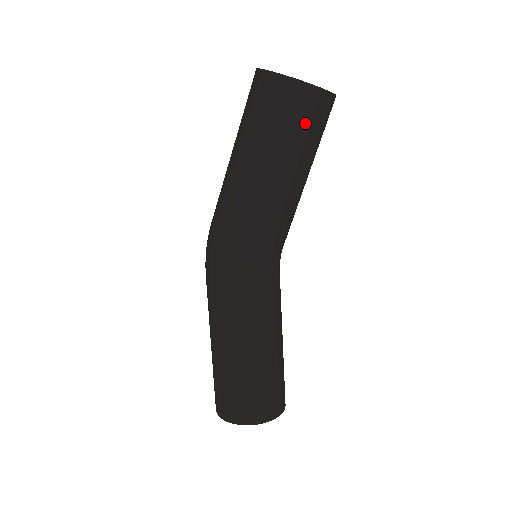
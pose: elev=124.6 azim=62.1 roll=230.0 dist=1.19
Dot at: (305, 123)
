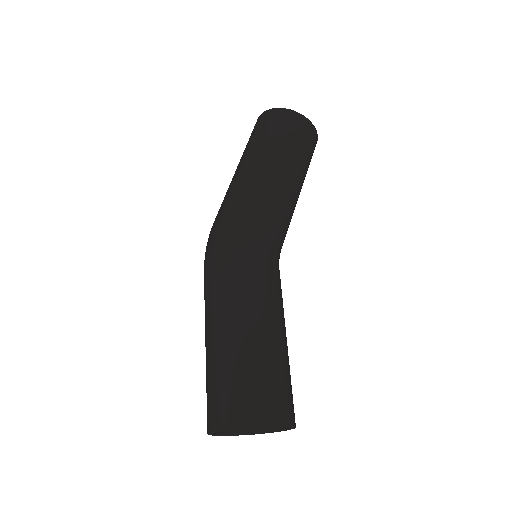
Dot at: (304, 143)
